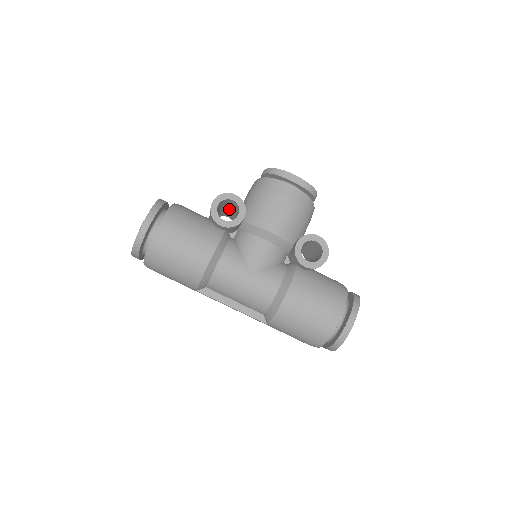
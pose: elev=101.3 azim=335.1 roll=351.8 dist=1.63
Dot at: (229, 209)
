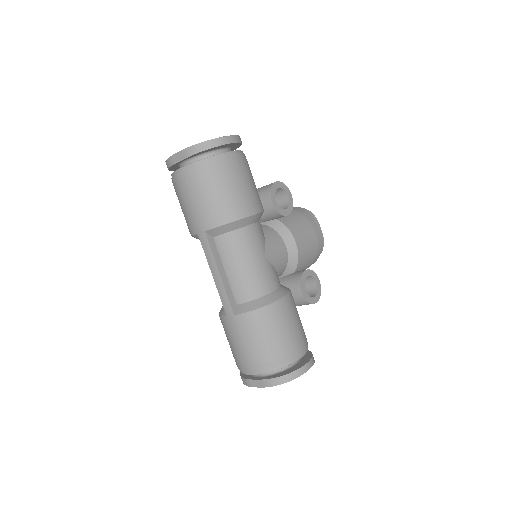
Dot at: occluded
